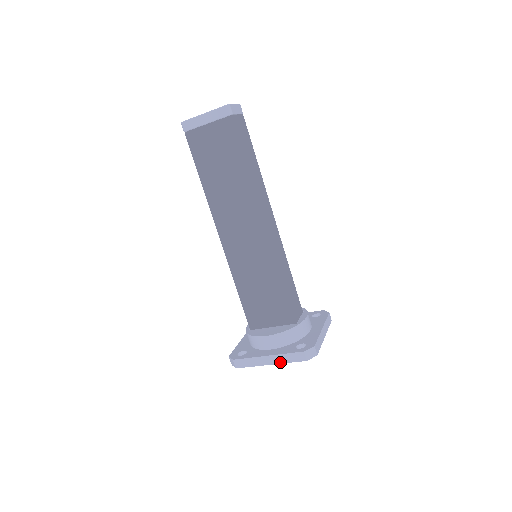
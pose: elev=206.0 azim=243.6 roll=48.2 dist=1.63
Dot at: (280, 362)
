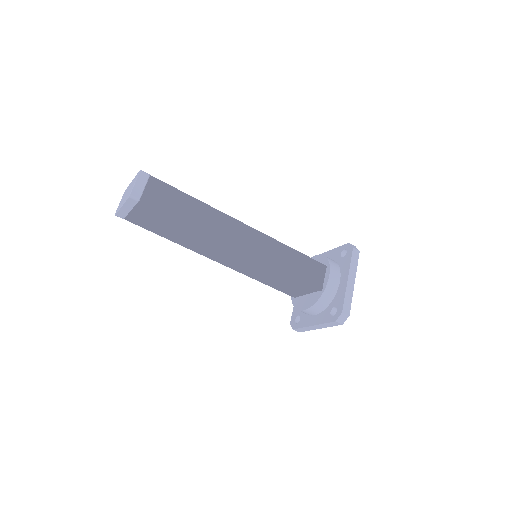
Dot at: (325, 327)
